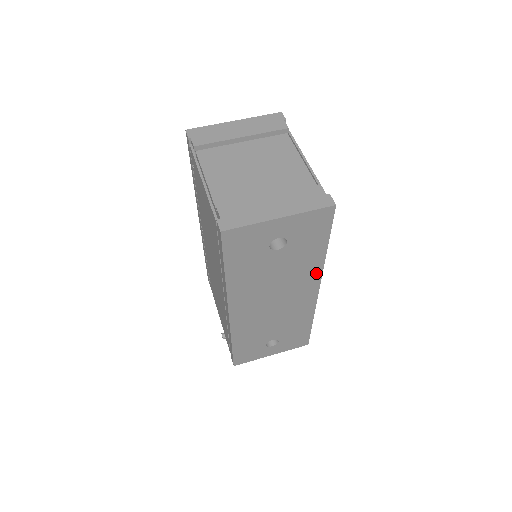
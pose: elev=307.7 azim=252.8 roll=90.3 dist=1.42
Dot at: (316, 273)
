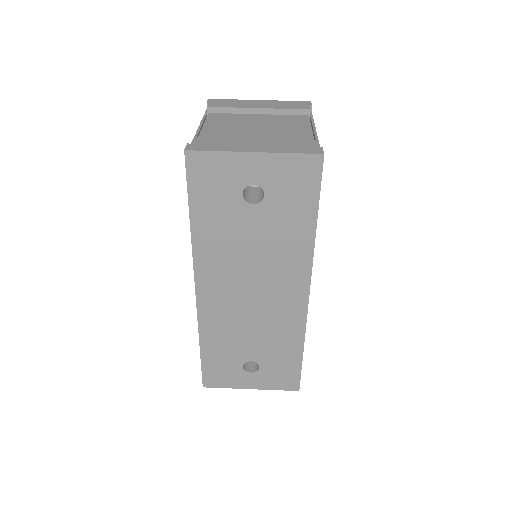
Dot at: (304, 263)
